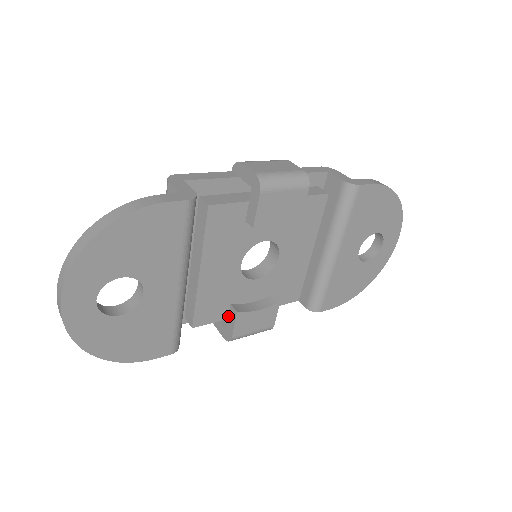
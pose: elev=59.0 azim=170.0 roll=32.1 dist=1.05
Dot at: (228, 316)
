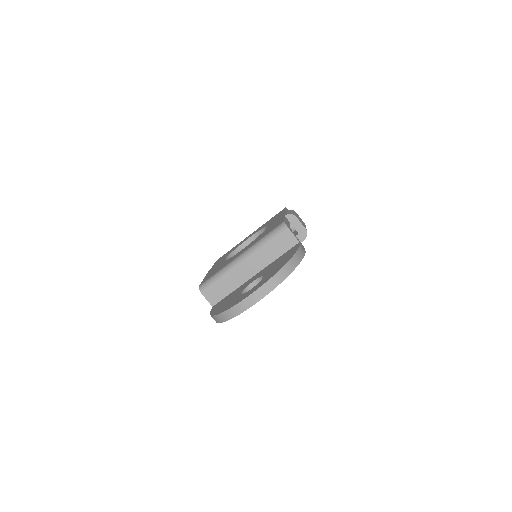
Dot at: occluded
